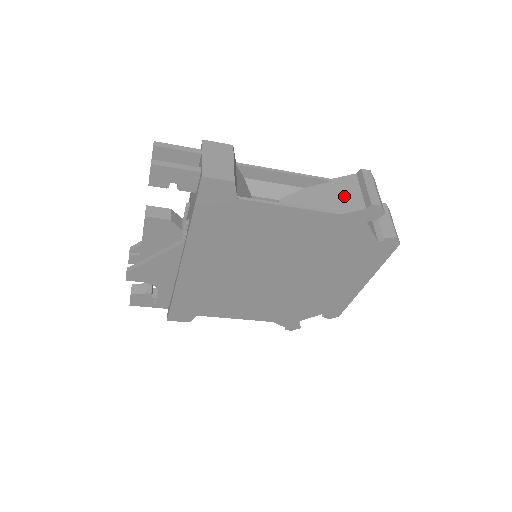
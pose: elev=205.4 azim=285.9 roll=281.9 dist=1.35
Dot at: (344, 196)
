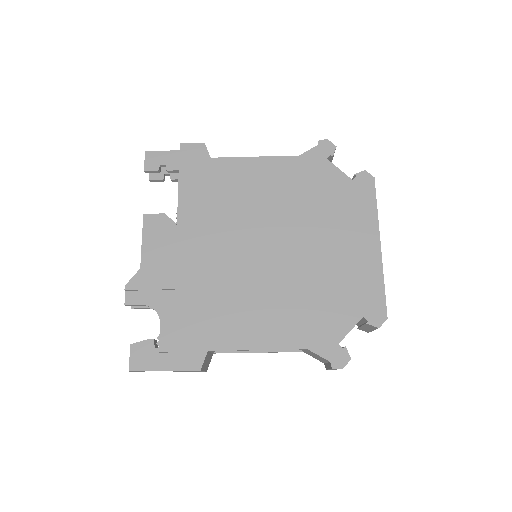
Dot at: occluded
